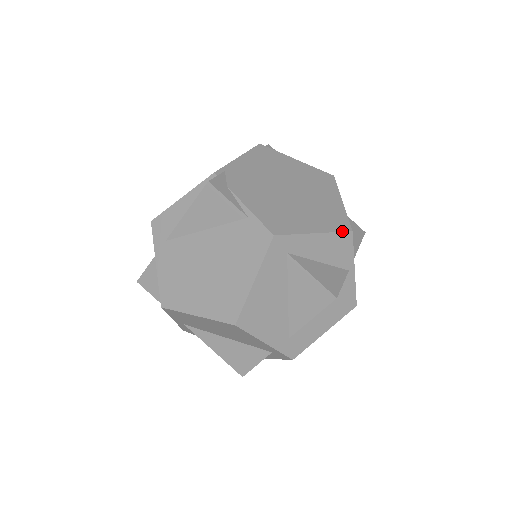
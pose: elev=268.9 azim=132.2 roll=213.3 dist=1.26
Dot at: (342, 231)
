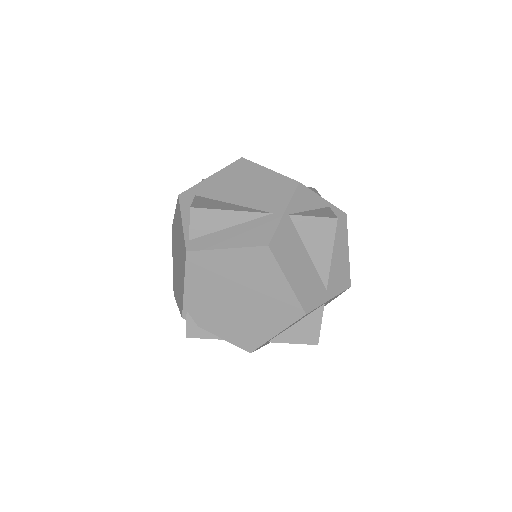
Dot at: (297, 320)
